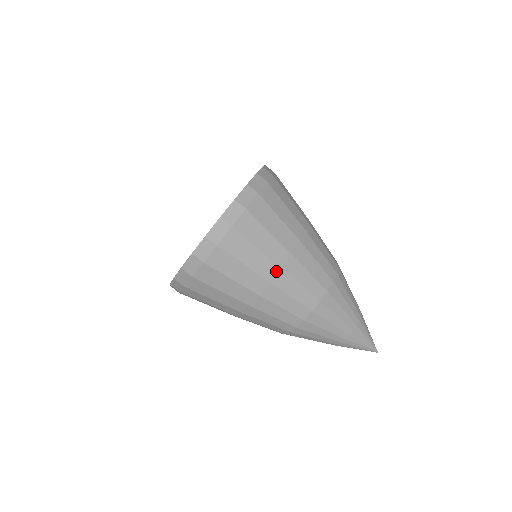
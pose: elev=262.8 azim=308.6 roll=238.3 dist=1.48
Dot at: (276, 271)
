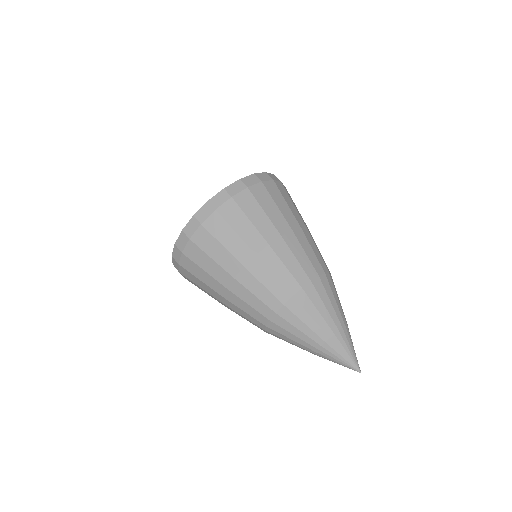
Dot at: (304, 226)
